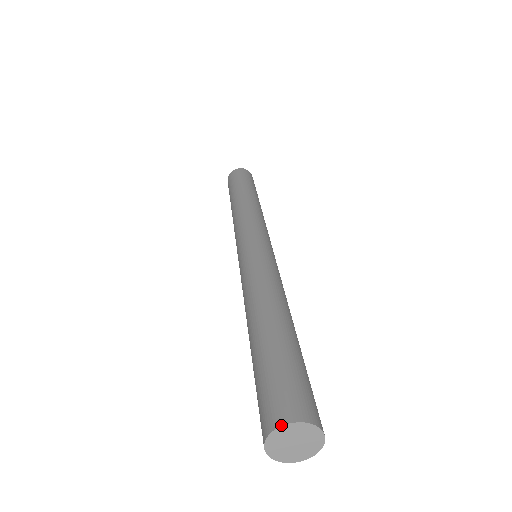
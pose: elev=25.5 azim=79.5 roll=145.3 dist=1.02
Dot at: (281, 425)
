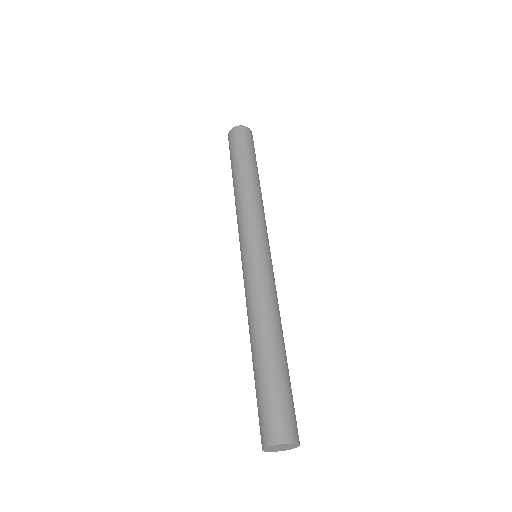
Dot at: (262, 449)
